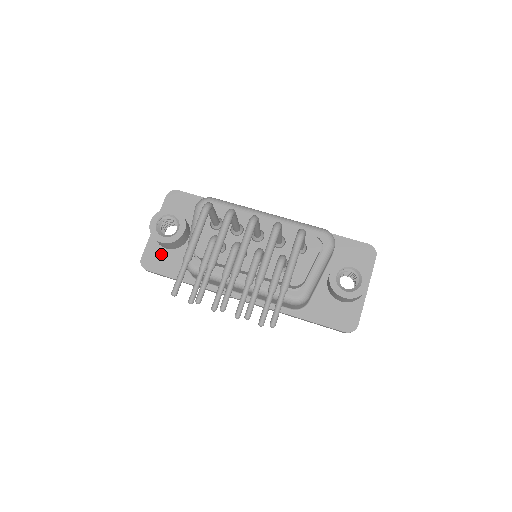
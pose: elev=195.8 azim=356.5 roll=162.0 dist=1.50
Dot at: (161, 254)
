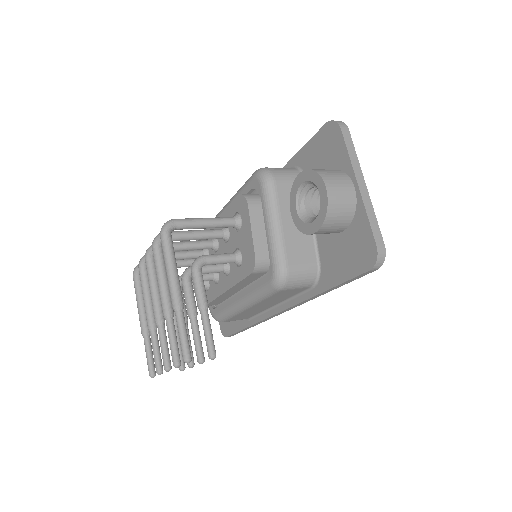
Dot at: occluded
